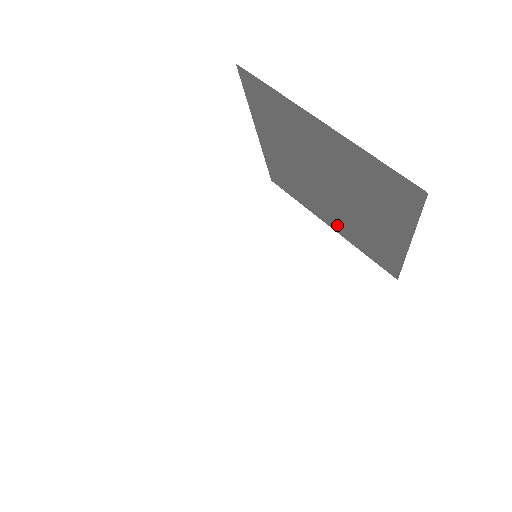
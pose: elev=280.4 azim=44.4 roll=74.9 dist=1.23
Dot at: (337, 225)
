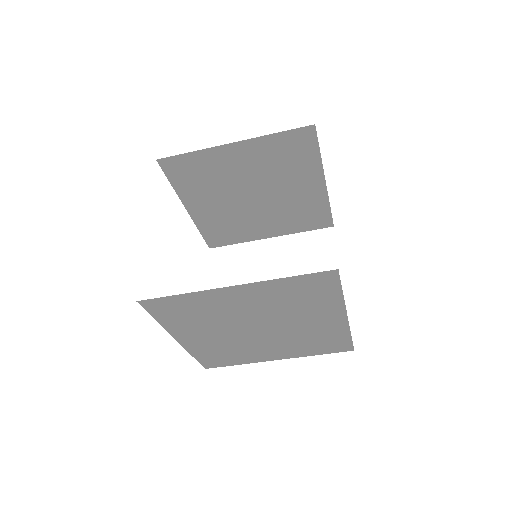
Dot at: (274, 228)
